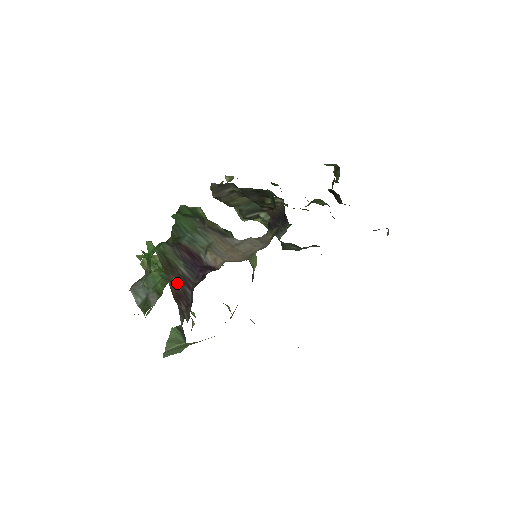
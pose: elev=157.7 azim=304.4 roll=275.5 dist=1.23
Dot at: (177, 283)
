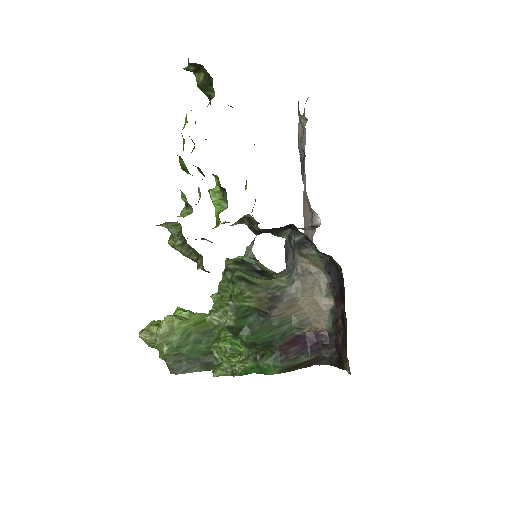
Dot at: (306, 364)
